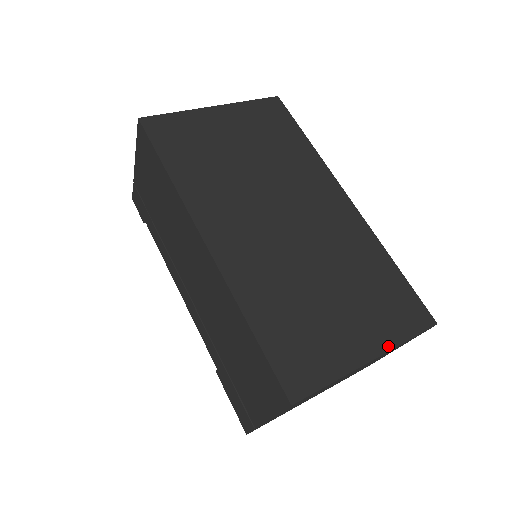
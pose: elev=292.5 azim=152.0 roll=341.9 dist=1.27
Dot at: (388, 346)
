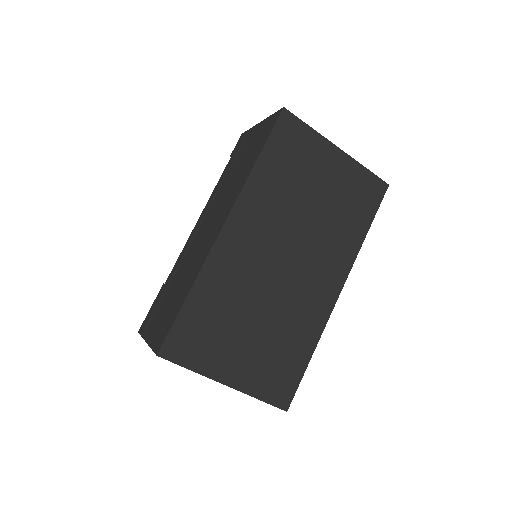
Dot at: (244, 389)
